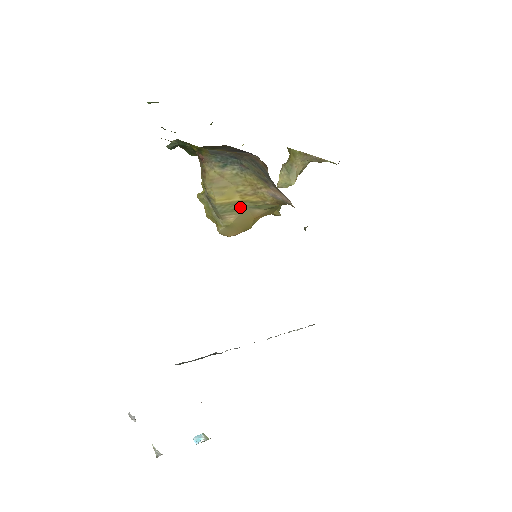
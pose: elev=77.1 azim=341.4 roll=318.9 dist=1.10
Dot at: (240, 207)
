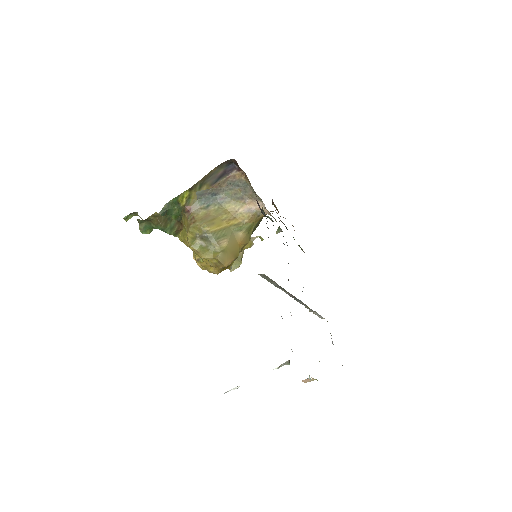
Dot at: (228, 232)
